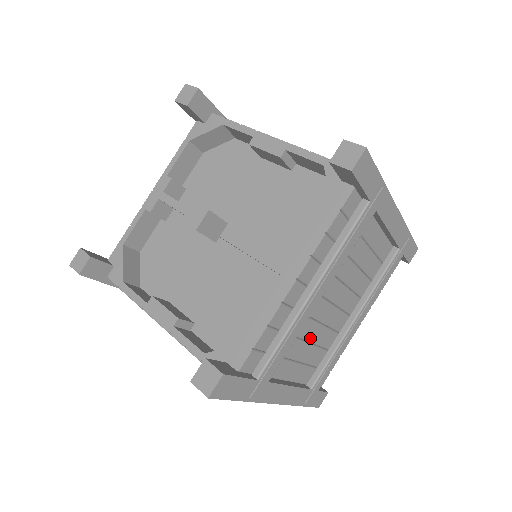
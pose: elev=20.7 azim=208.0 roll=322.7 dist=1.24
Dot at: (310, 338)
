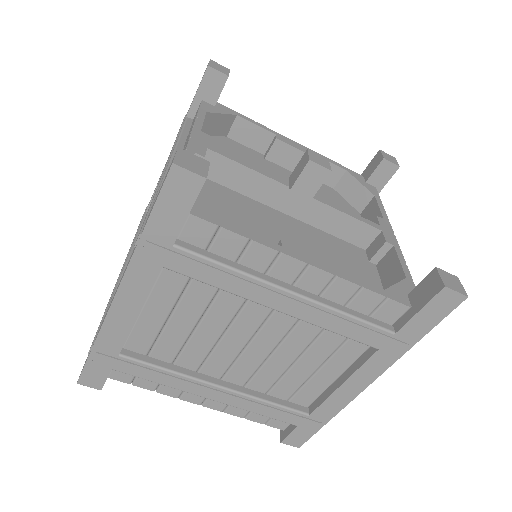
Dot at: occluded
